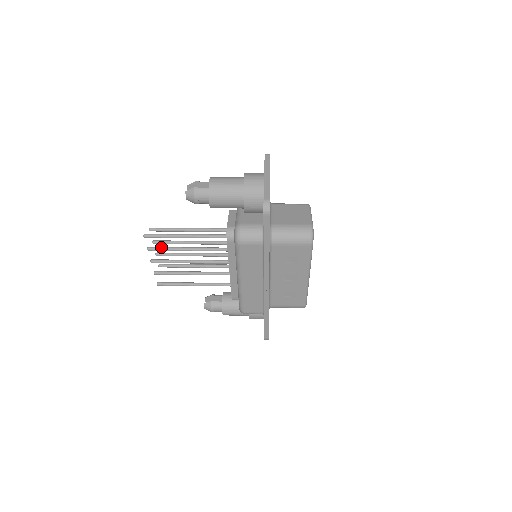
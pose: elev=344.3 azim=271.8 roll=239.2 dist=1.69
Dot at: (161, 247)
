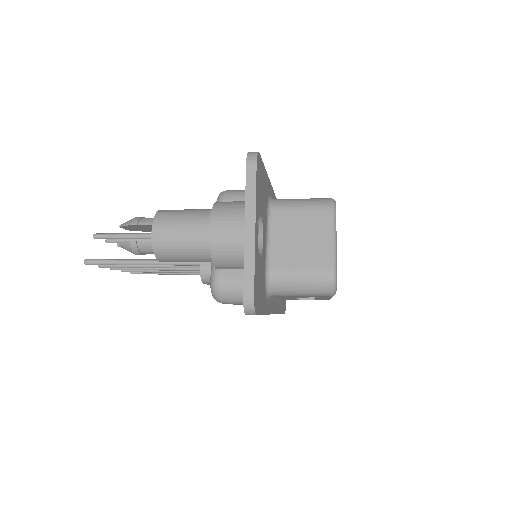
Dot at: occluded
